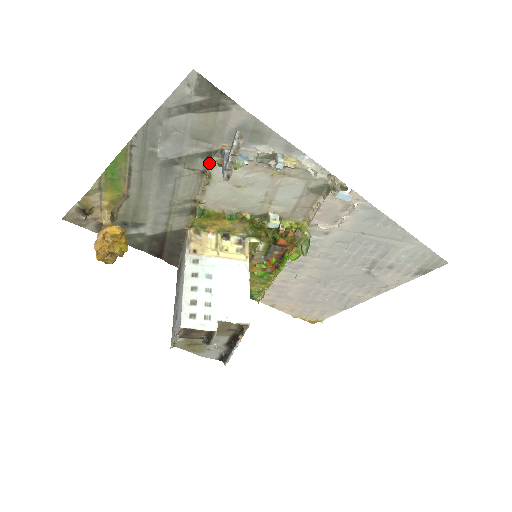
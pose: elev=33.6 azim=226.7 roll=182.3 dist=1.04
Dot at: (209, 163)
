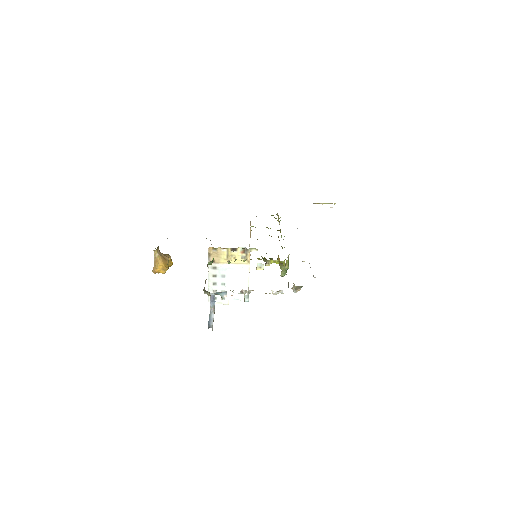
Dot at: occluded
